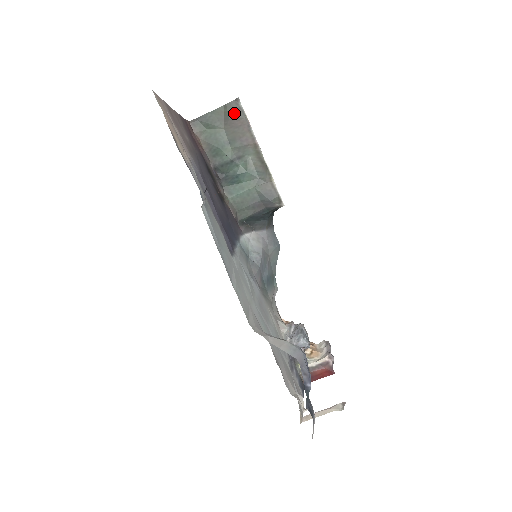
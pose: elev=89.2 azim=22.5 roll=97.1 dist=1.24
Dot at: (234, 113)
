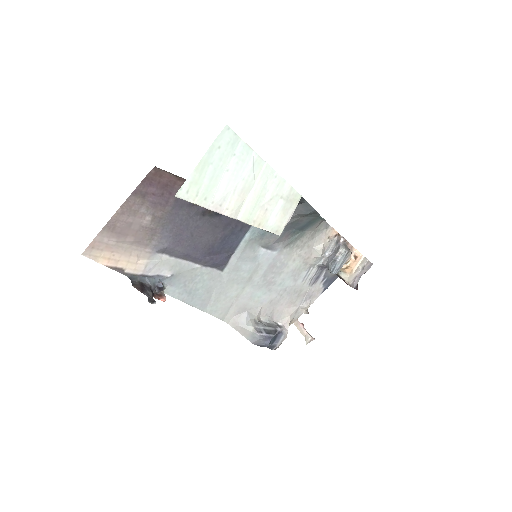
Dot at: occluded
